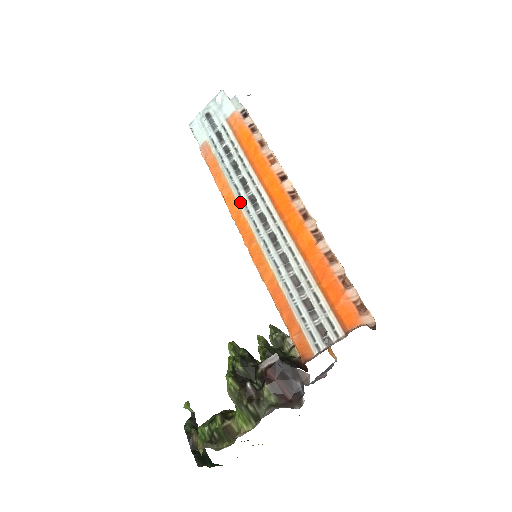
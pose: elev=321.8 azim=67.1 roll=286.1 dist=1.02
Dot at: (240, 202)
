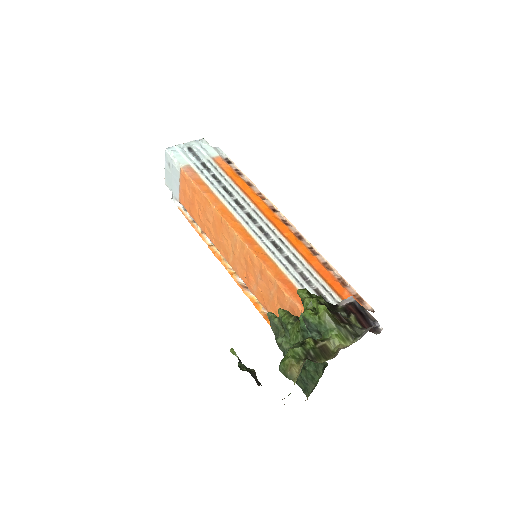
Dot at: (237, 215)
